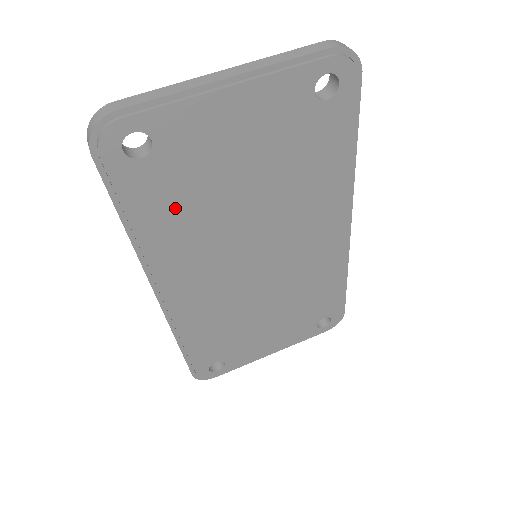
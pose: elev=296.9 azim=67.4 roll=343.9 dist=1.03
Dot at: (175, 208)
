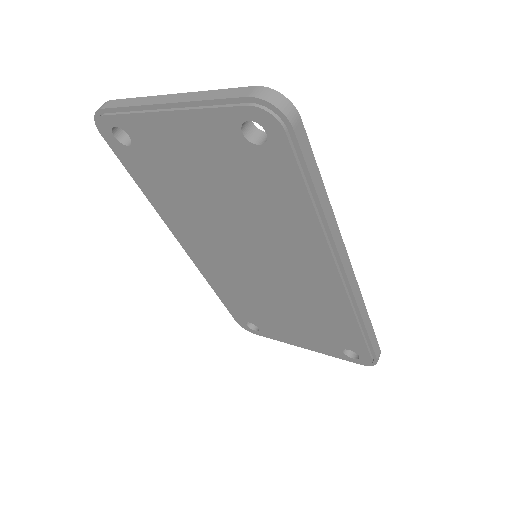
Dot at: (166, 189)
